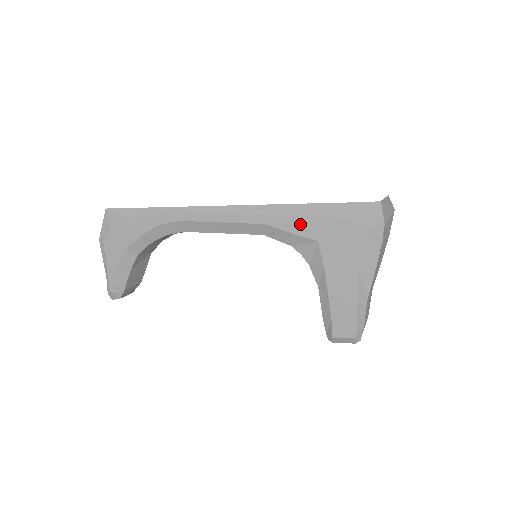
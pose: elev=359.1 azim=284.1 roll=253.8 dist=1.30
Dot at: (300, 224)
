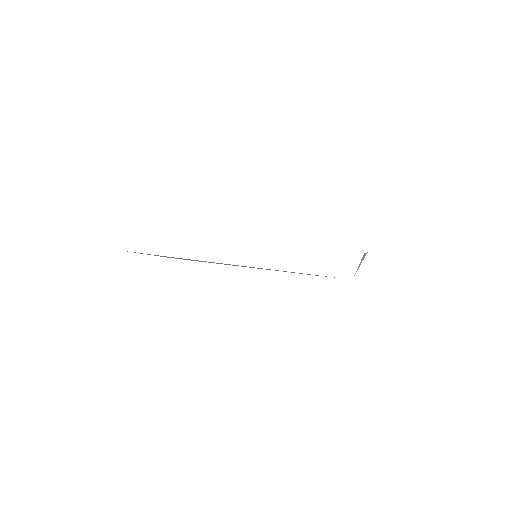
Dot at: occluded
